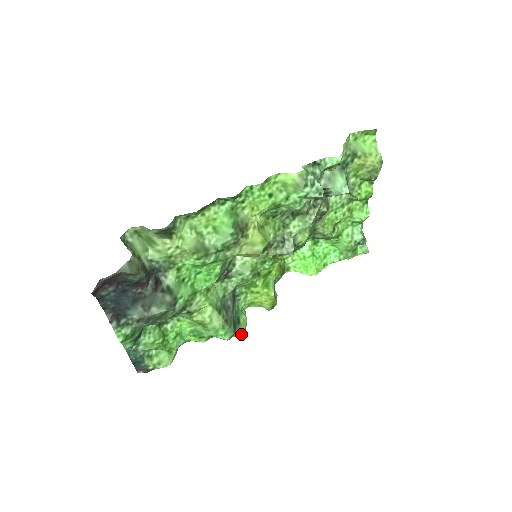
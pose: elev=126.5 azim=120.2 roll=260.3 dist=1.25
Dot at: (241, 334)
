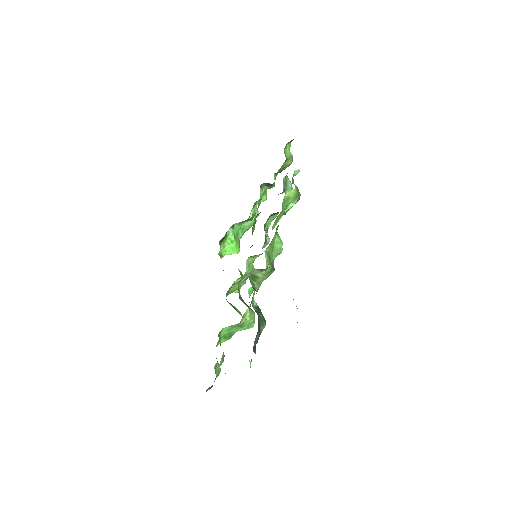
Dot at: occluded
